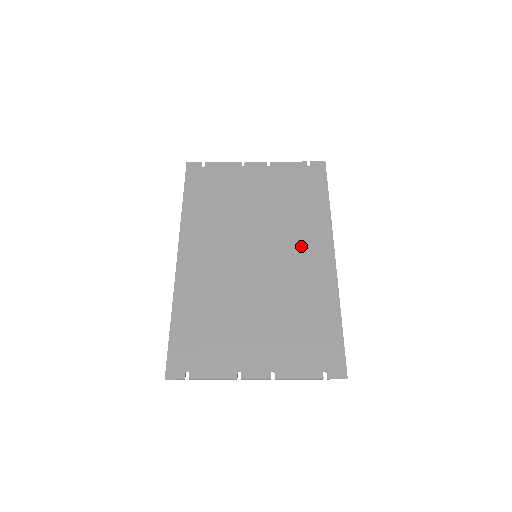
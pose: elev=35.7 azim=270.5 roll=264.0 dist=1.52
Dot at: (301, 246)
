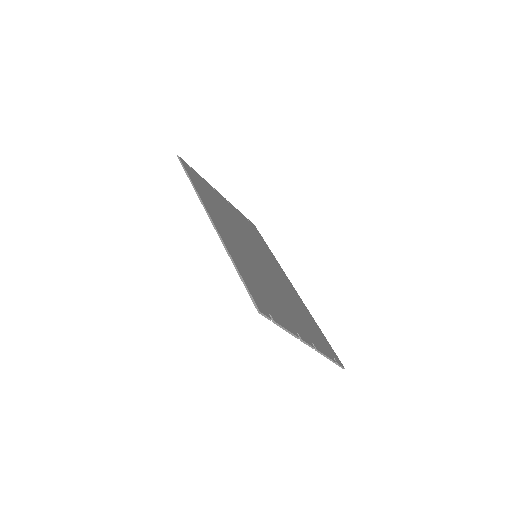
Dot at: (275, 267)
